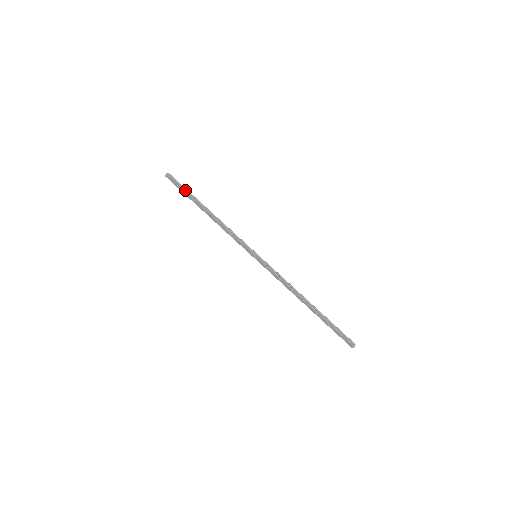
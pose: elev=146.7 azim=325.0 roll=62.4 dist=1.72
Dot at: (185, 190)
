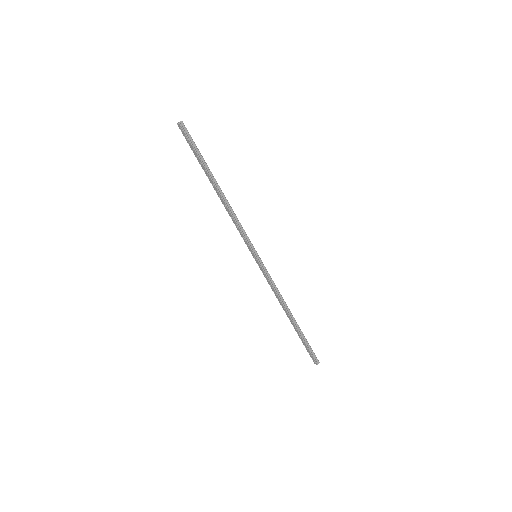
Dot at: (197, 154)
